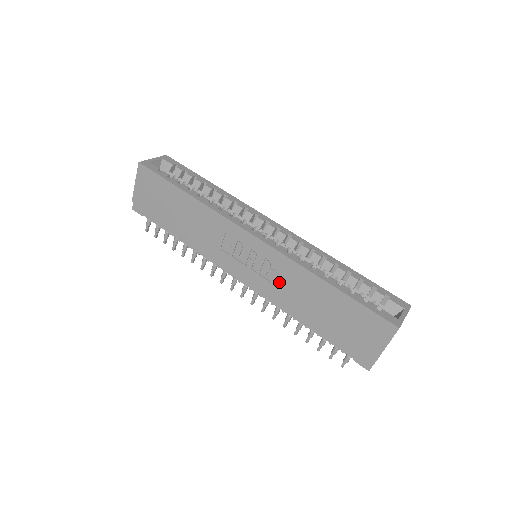
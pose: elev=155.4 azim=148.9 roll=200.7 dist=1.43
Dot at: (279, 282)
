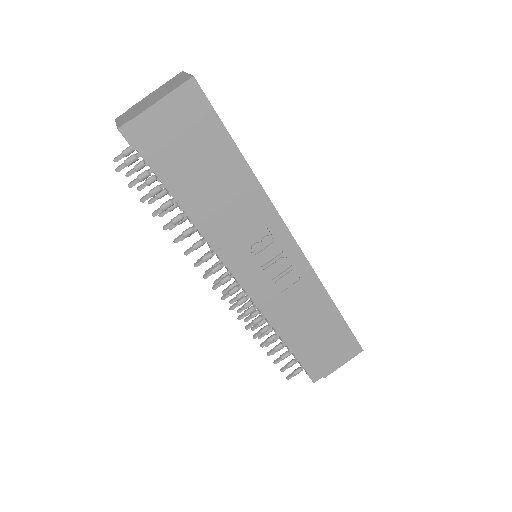
Dot at: (290, 295)
